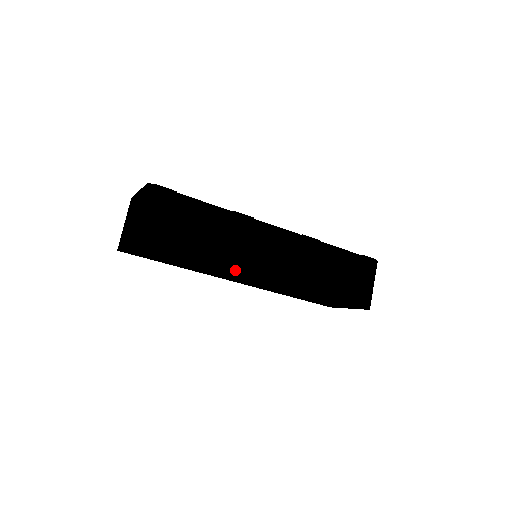
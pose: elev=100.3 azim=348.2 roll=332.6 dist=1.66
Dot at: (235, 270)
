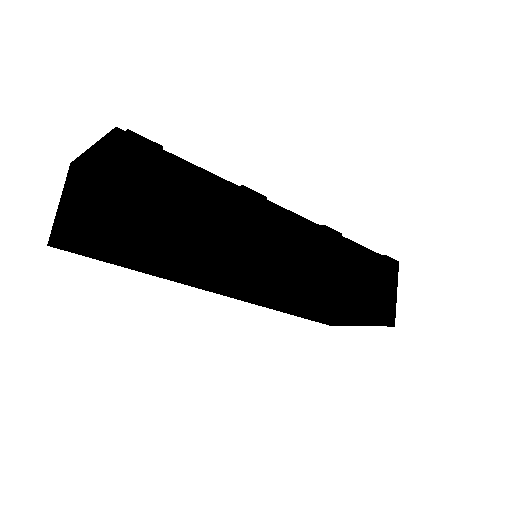
Dot at: (246, 273)
